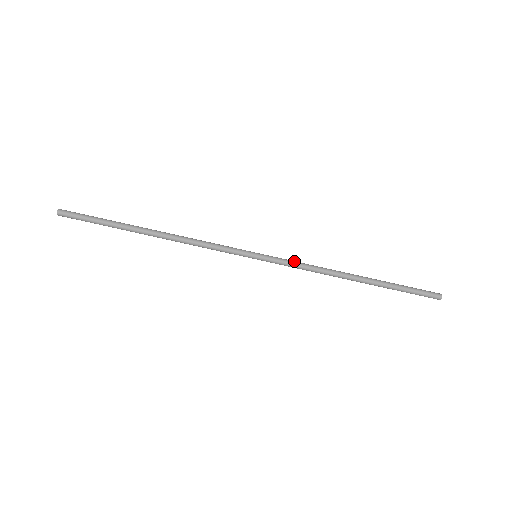
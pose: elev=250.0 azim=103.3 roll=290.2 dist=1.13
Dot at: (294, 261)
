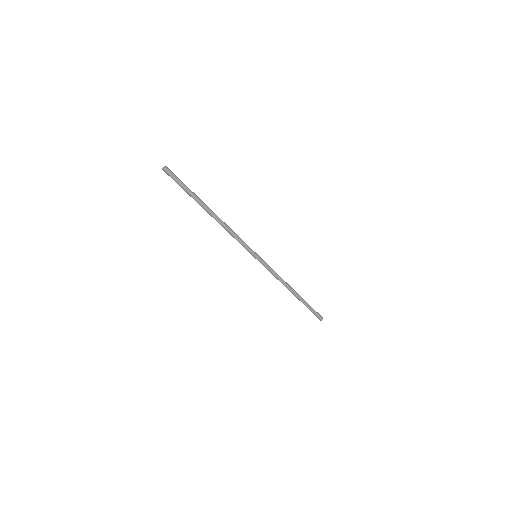
Dot at: (272, 271)
